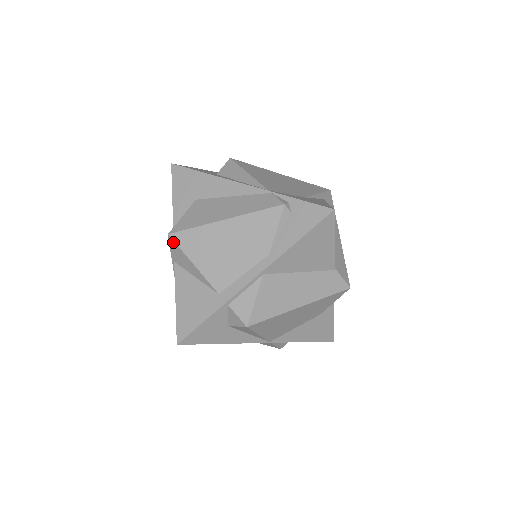
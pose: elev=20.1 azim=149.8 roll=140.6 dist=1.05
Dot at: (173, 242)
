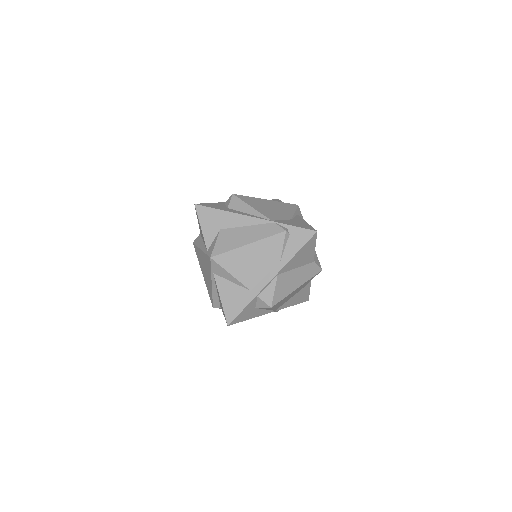
Dot at: (214, 262)
